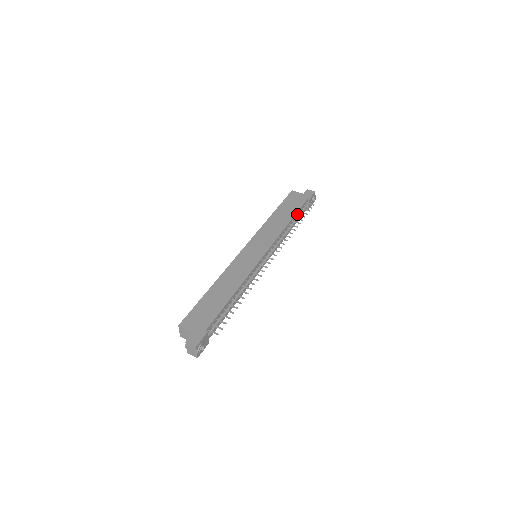
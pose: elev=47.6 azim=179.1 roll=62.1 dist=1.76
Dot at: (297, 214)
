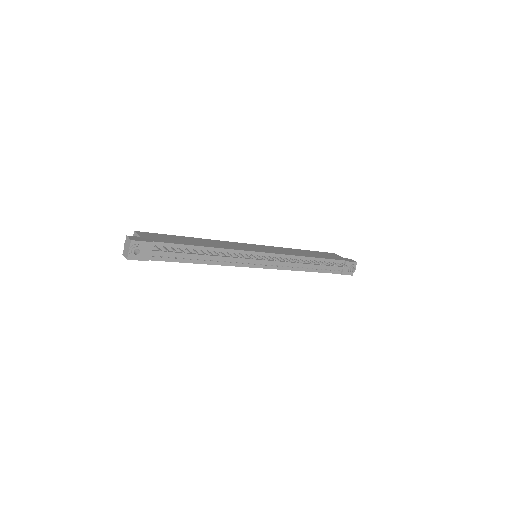
Dot at: (324, 261)
